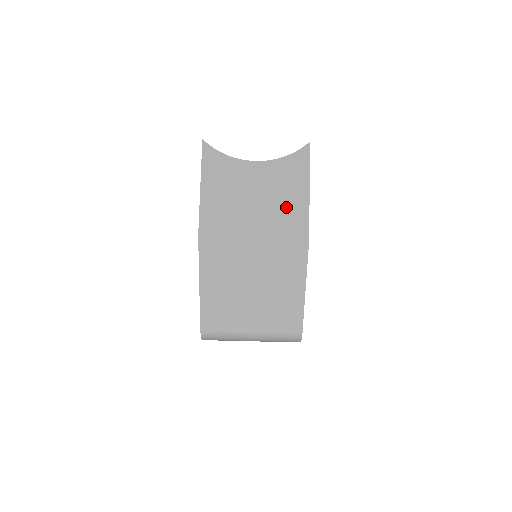
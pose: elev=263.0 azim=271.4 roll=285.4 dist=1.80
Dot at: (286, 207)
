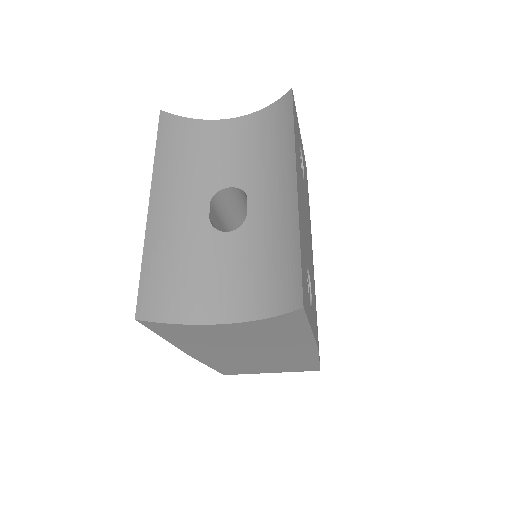
Dot at: (283, 340)
